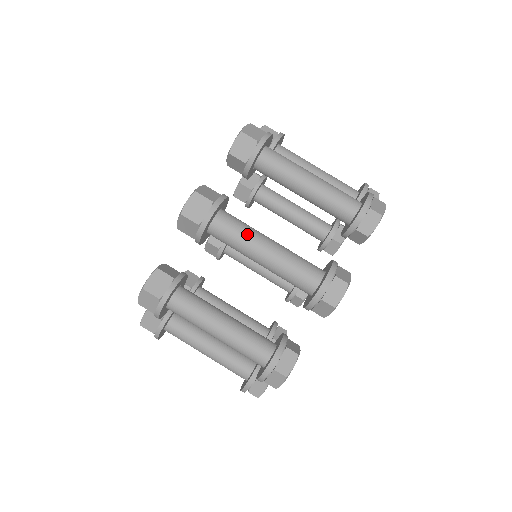
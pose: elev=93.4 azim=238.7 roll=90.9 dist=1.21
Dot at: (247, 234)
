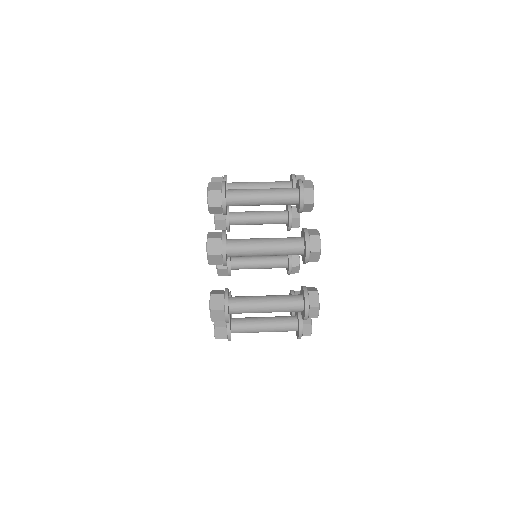
Dot at: occluded
